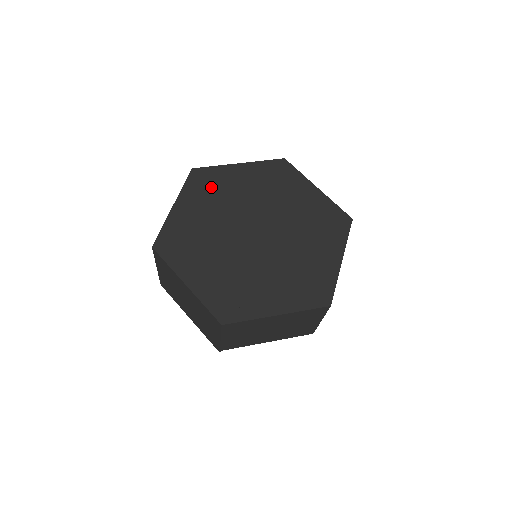
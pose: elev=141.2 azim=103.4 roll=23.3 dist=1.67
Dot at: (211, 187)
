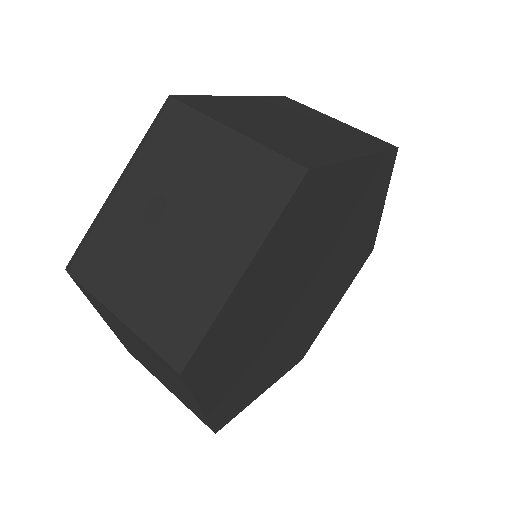
Dot at: (229, 344)
